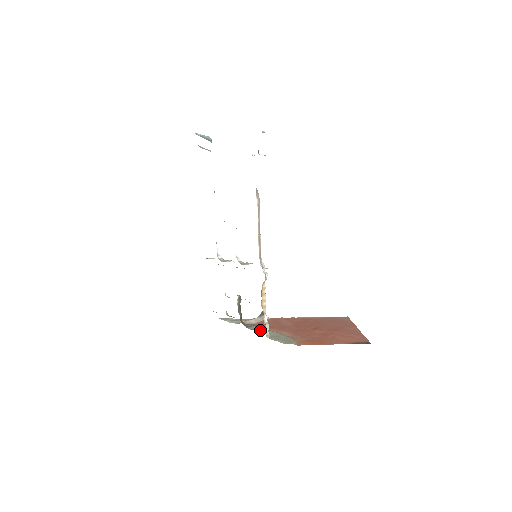
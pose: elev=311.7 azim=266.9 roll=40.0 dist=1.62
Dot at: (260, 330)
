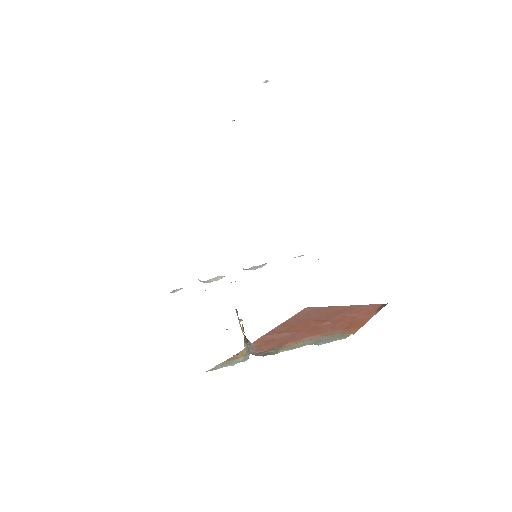
Dot at: (286, 348)
